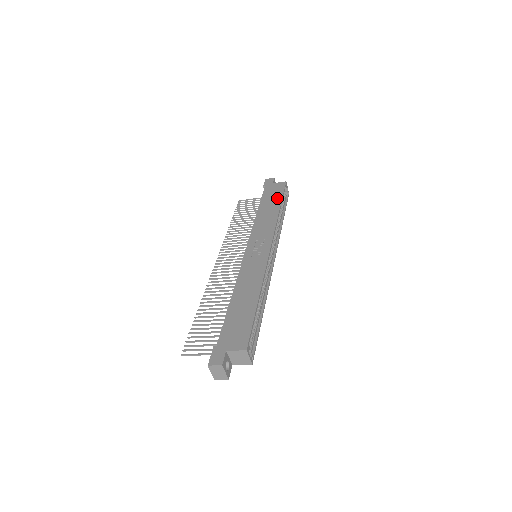
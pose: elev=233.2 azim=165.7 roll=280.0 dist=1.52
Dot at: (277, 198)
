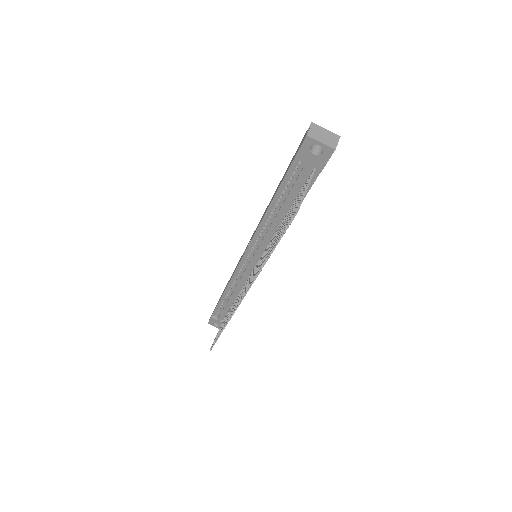
Dot at: occluded
